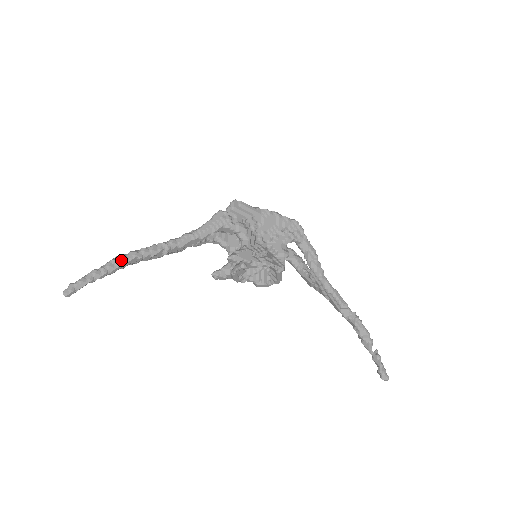
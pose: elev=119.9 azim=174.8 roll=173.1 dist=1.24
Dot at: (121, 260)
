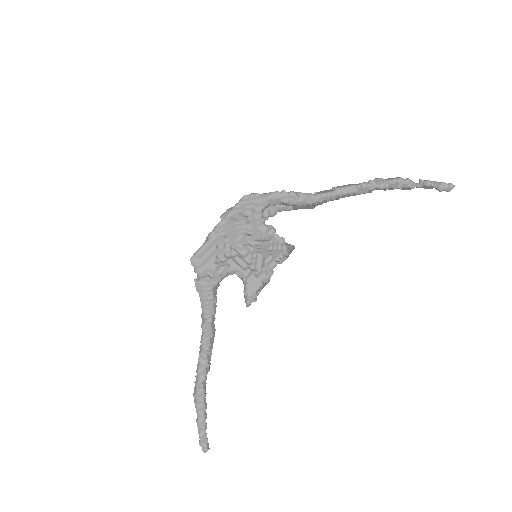
Dot at: (199, 397)
